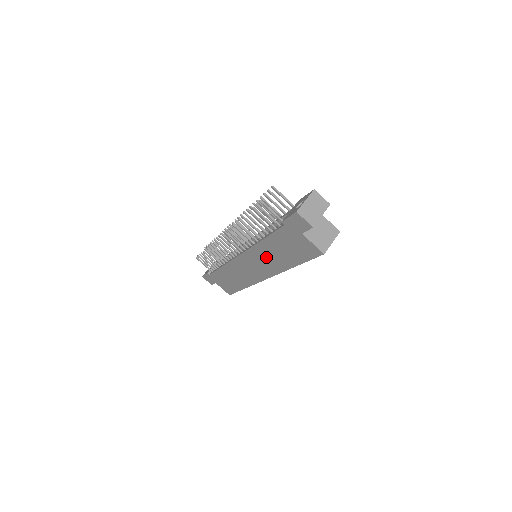
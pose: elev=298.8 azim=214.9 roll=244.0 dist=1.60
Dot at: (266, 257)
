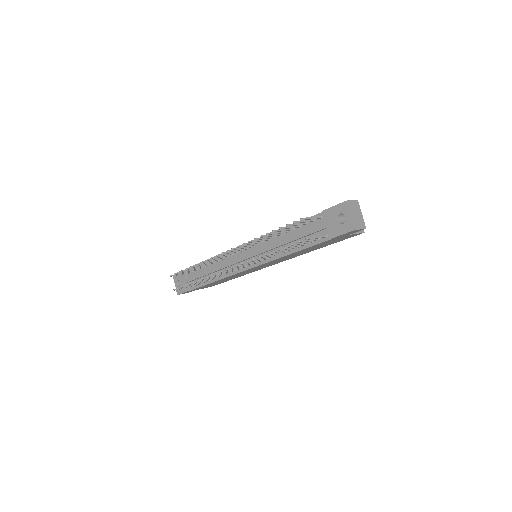
Dot at: (288, 257)
